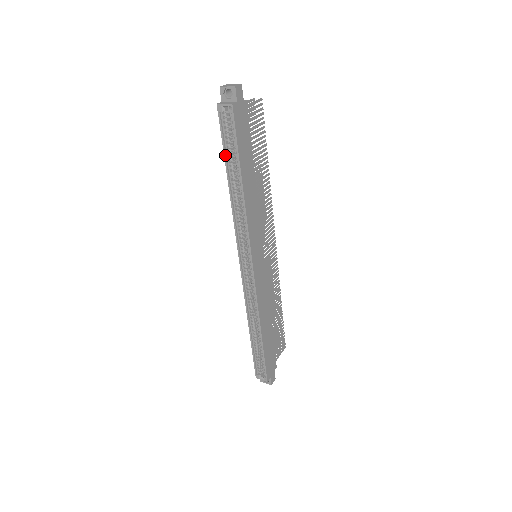
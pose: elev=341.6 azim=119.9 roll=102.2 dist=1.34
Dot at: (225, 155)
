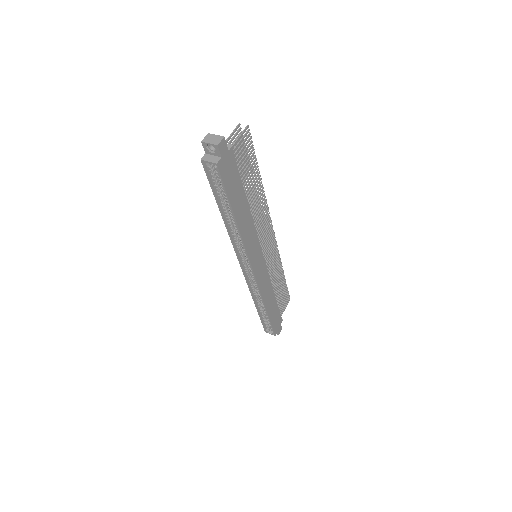
Dot at: (216, 197)
